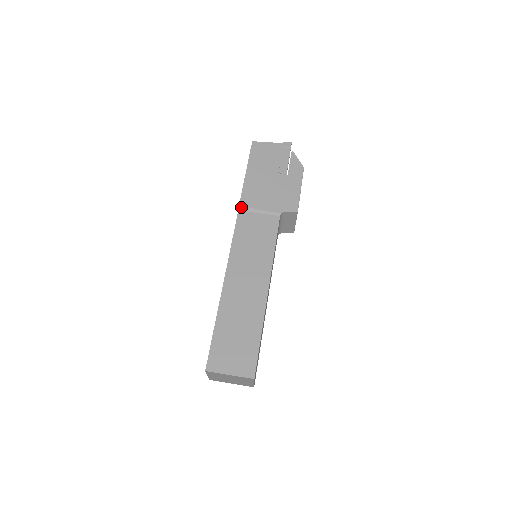
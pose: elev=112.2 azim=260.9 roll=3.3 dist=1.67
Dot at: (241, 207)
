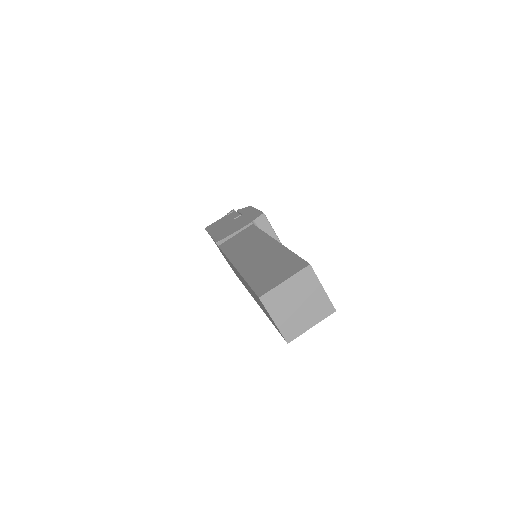
Dot at: (218, 243)
